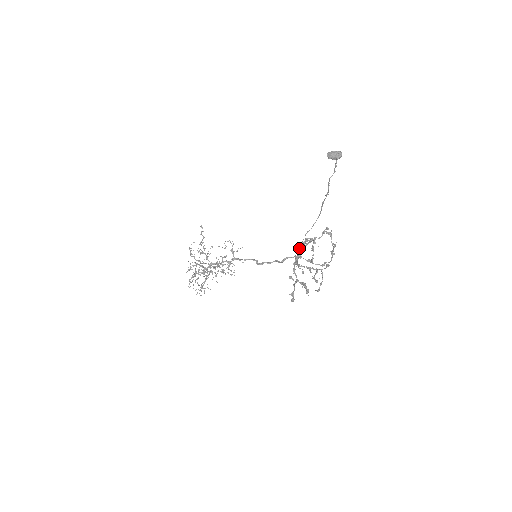
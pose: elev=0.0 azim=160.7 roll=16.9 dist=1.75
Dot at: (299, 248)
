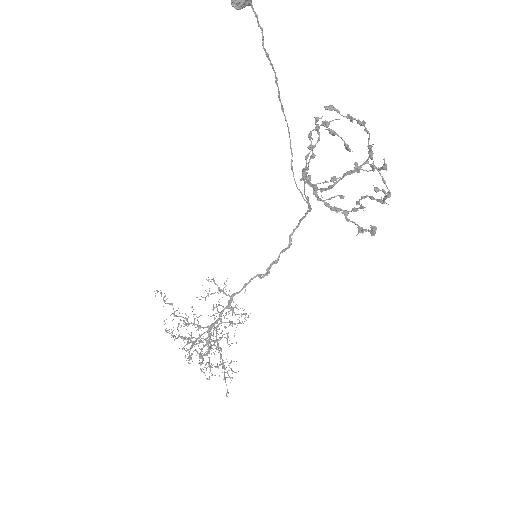
Dot at: (308, 167)
